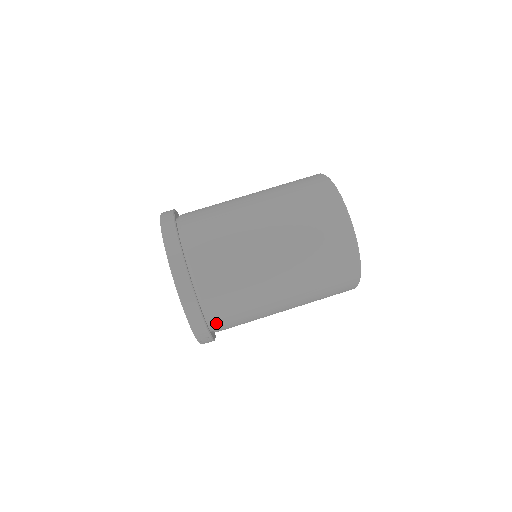
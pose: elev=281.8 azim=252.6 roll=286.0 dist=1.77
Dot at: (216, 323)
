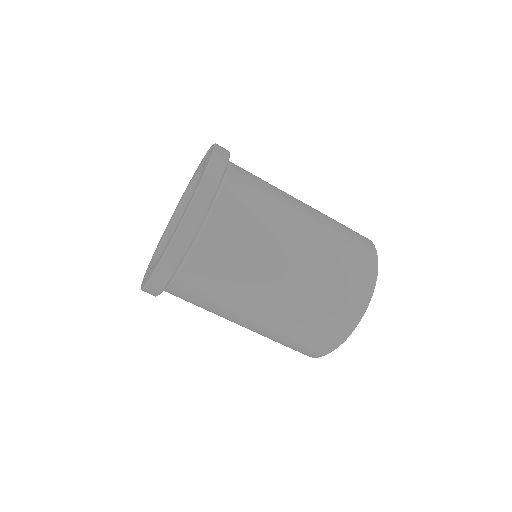
Dot at: occluded
